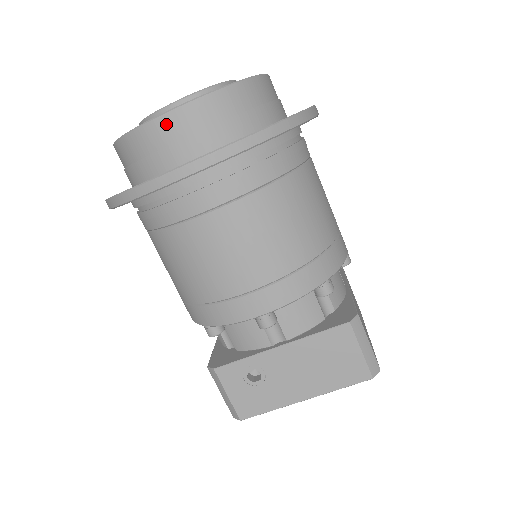
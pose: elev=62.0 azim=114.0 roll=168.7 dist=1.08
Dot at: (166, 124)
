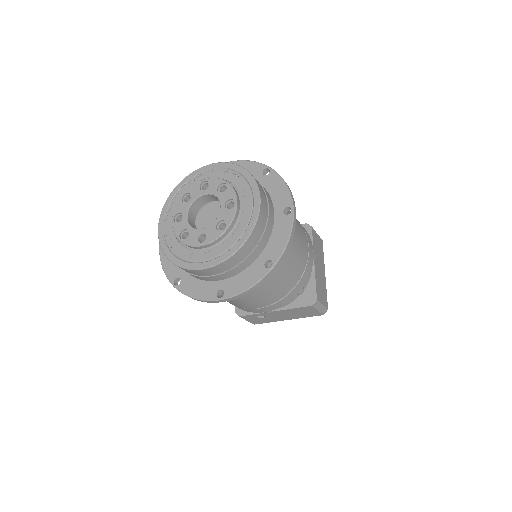
Dot at: (203, 272)
